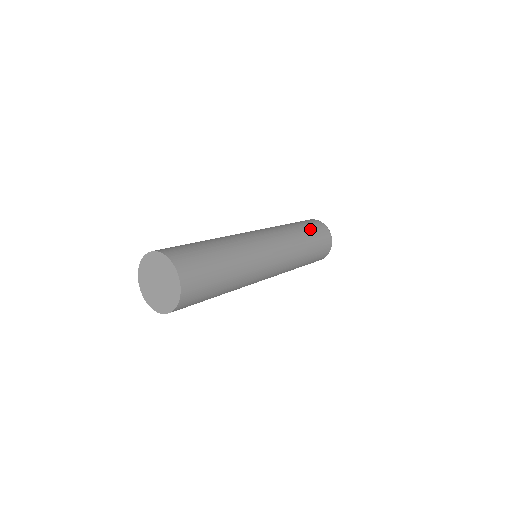
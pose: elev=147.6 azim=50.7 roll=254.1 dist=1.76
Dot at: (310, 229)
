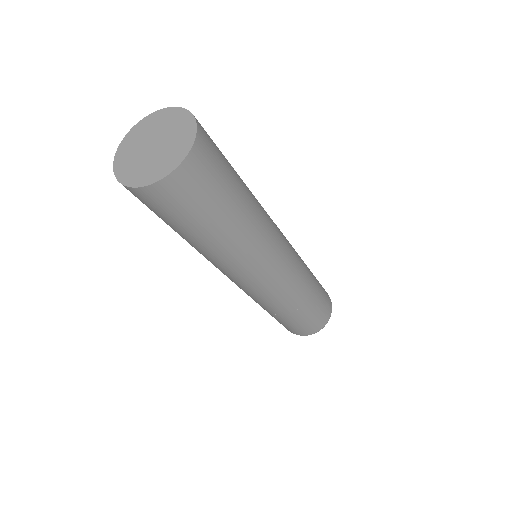
Dot at: occluded
